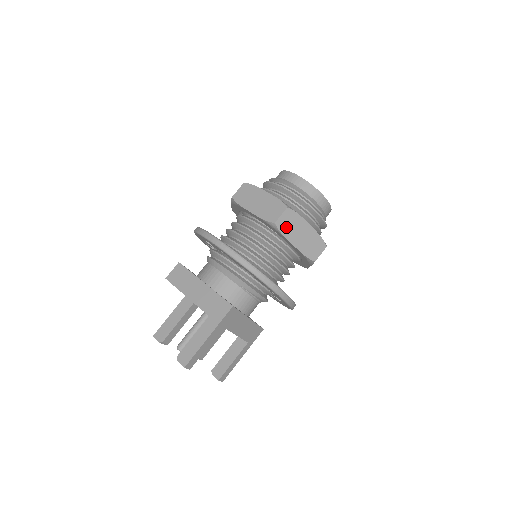
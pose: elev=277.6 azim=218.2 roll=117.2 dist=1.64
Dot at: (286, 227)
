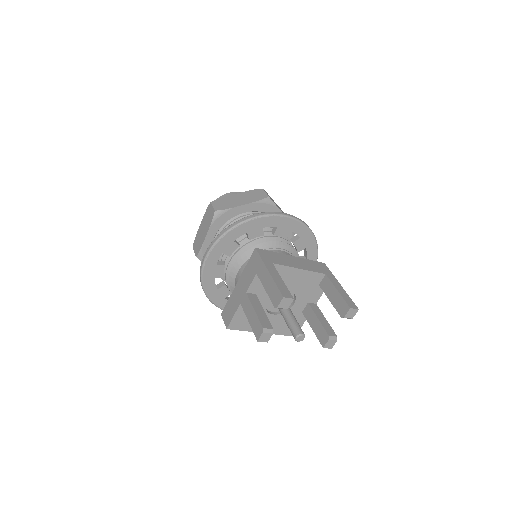
Dot at: (224, 206)
